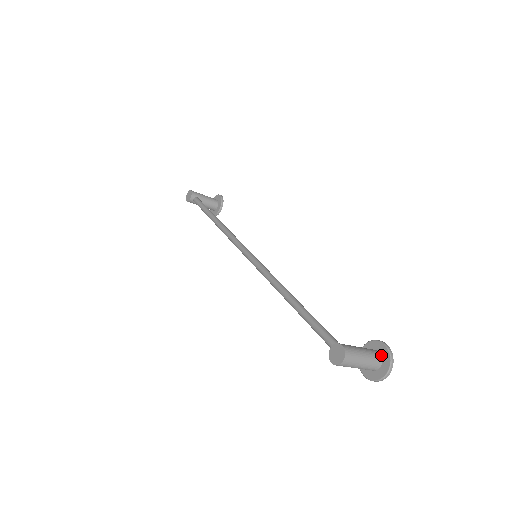
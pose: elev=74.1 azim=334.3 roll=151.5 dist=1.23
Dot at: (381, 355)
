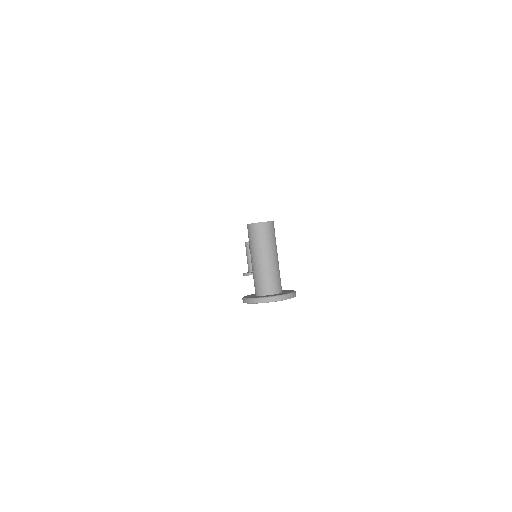
Dot at: (282, 292)
